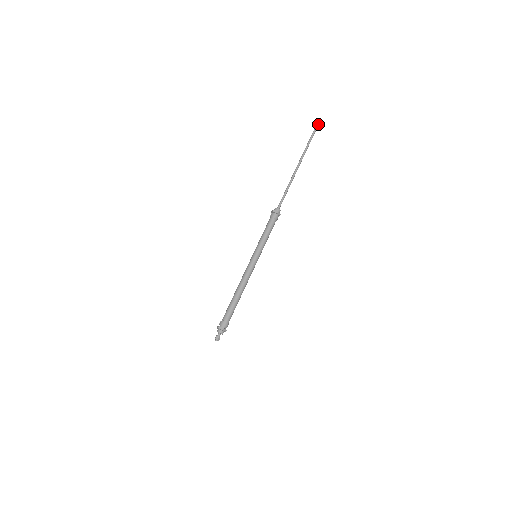
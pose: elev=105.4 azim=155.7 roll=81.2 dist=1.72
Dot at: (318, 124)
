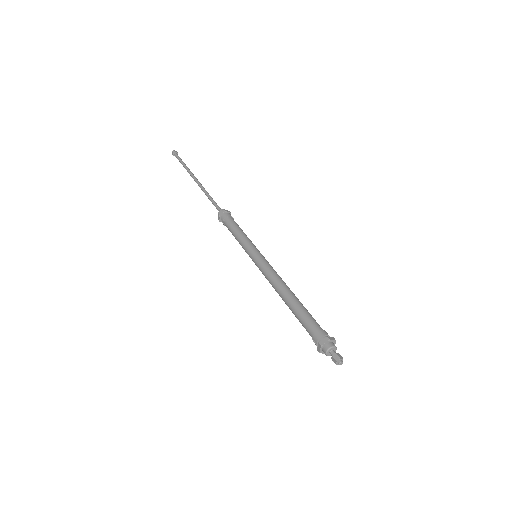
Dot at: (174, 151)
